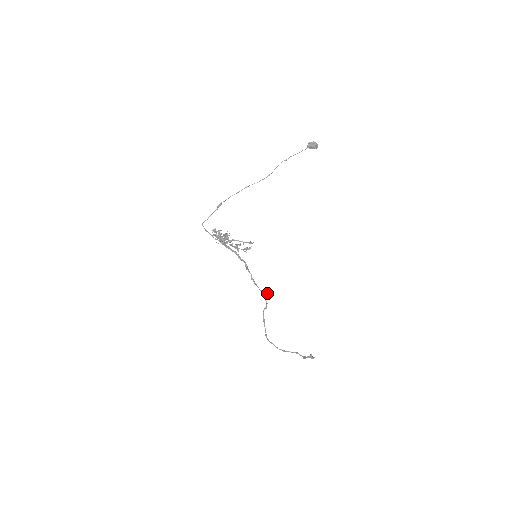
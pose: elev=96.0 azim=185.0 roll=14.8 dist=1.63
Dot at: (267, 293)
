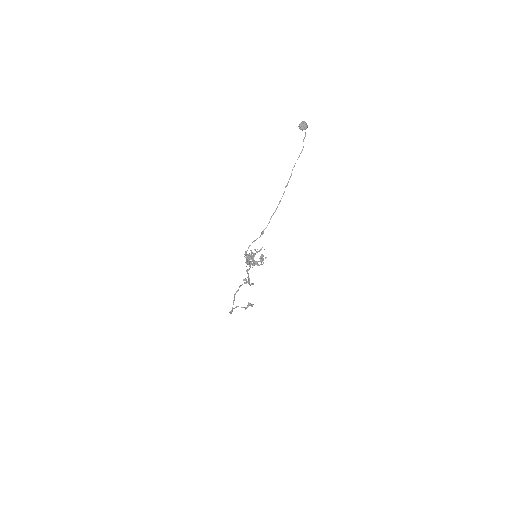
Dot at: (249, 280)
